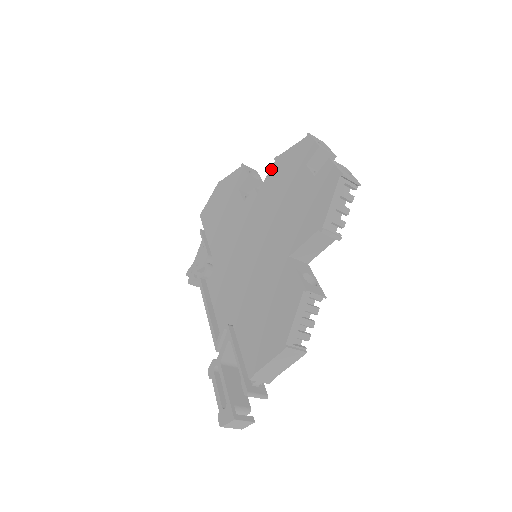
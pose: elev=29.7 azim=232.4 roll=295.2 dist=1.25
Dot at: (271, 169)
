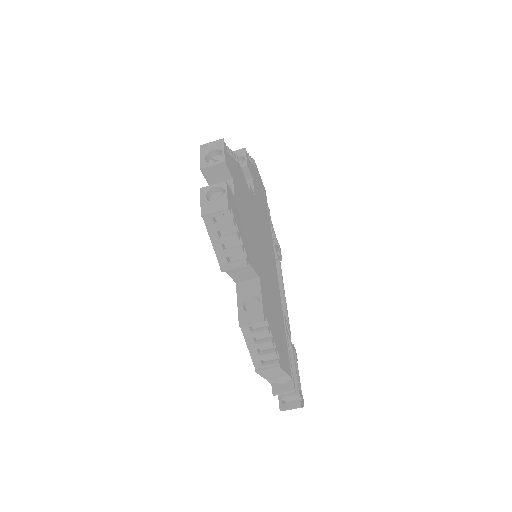
Dot at: occluded
